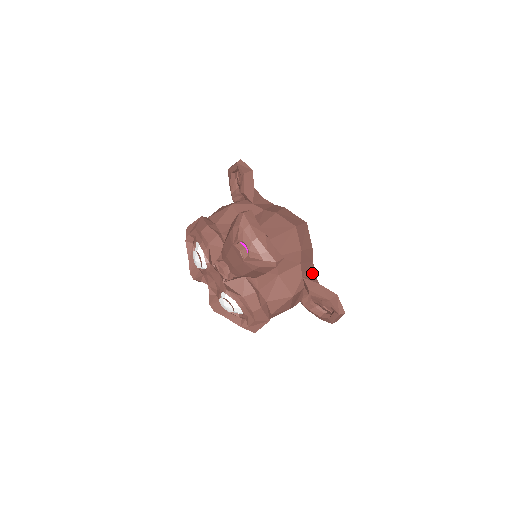
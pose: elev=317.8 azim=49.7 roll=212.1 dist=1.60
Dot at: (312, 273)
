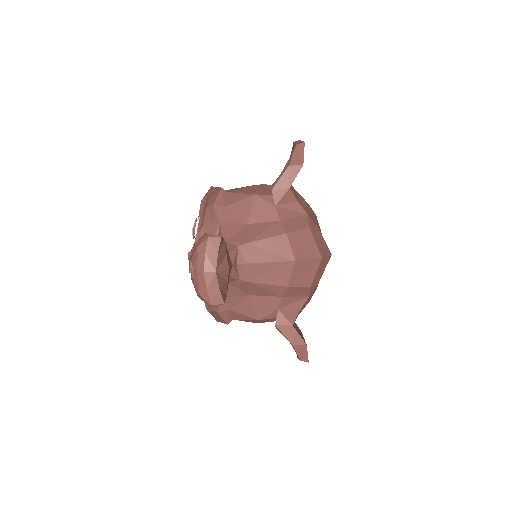
Dot at: (297, 308)
